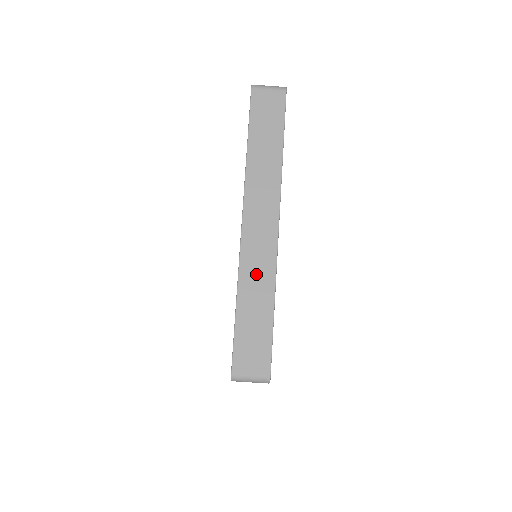
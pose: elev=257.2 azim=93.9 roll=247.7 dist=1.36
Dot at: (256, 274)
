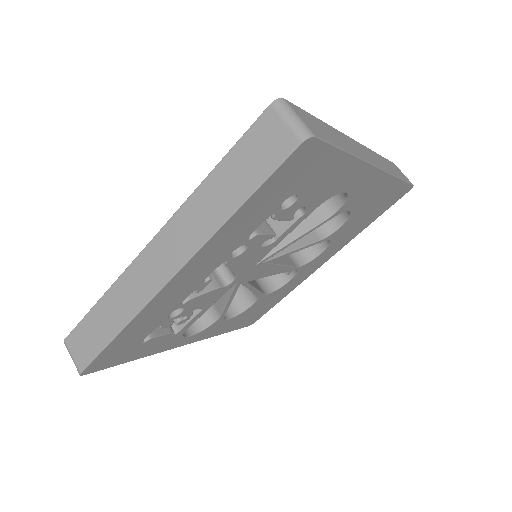
Dot at: (348, 143)
